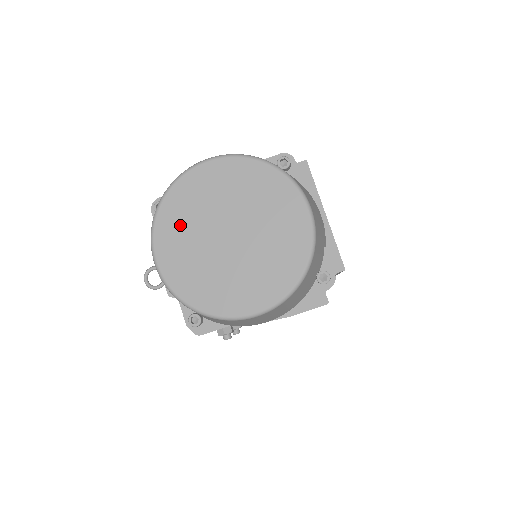
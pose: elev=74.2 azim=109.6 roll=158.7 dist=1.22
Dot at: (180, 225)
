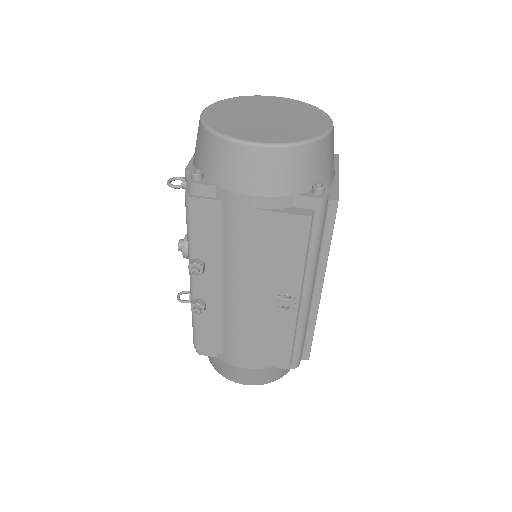
Dot at: (235, 106)
